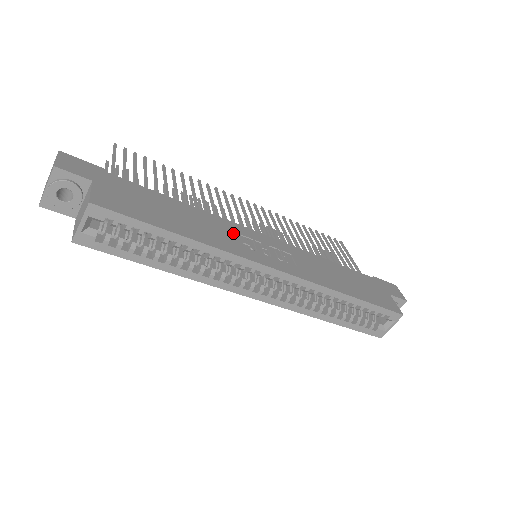
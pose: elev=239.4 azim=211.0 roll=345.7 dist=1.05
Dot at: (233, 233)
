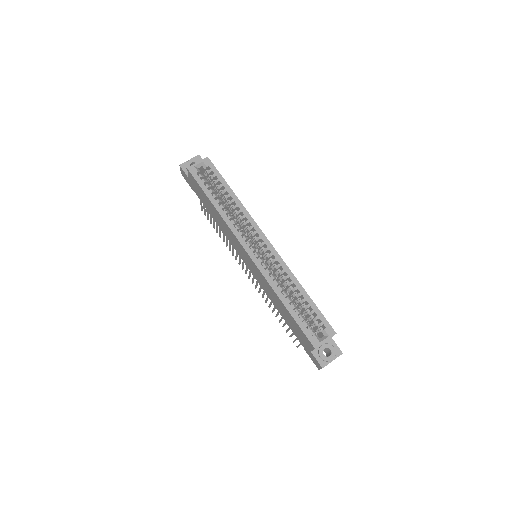
Dot at: occluded
